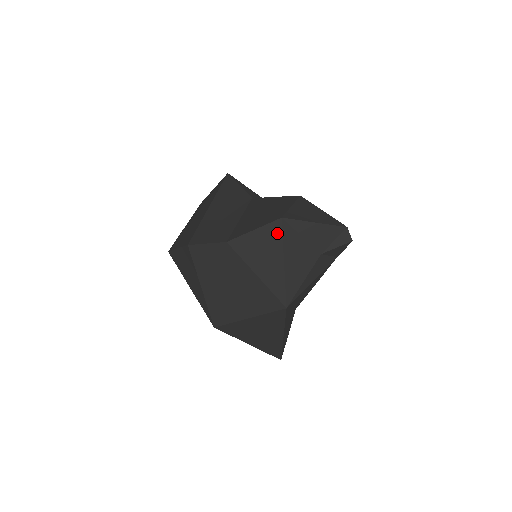
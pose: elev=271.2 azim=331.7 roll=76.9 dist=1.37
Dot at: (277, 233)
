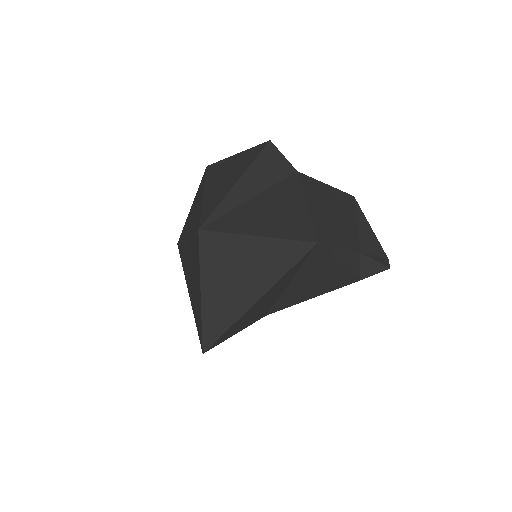
Dot at: (344, 200)
